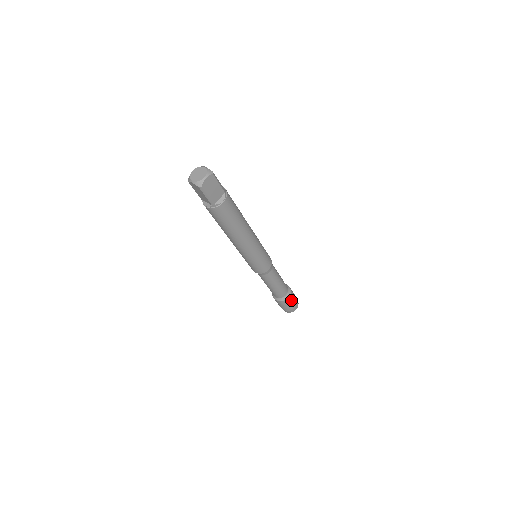
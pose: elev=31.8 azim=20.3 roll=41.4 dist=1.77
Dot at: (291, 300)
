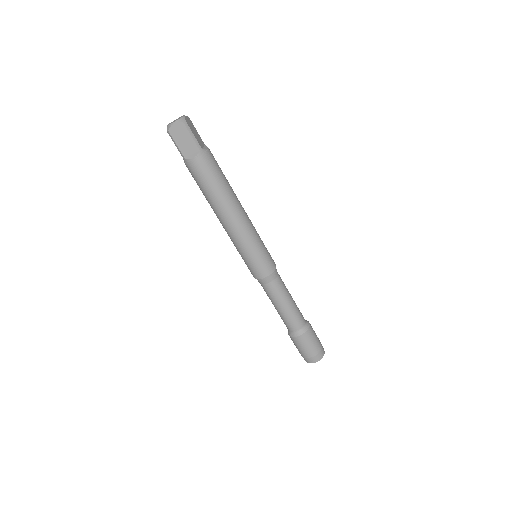
Dot at: (314, 332)
